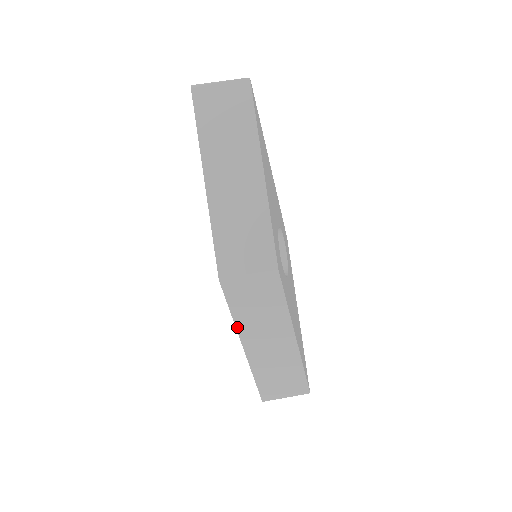
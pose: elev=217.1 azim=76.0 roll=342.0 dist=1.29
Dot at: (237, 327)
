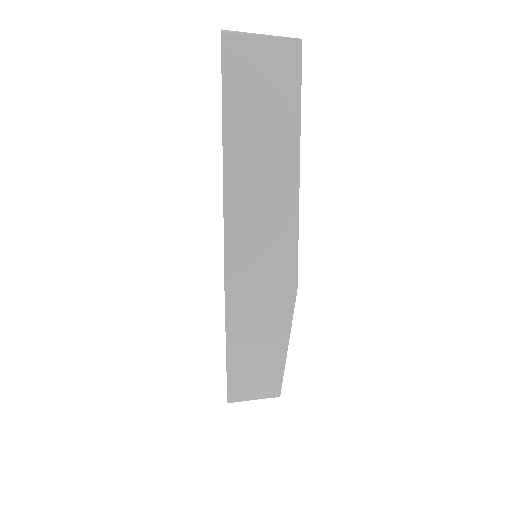
Dot at: (227, 339)
